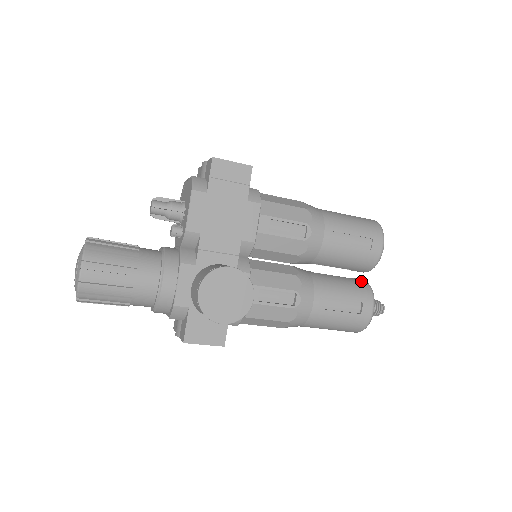
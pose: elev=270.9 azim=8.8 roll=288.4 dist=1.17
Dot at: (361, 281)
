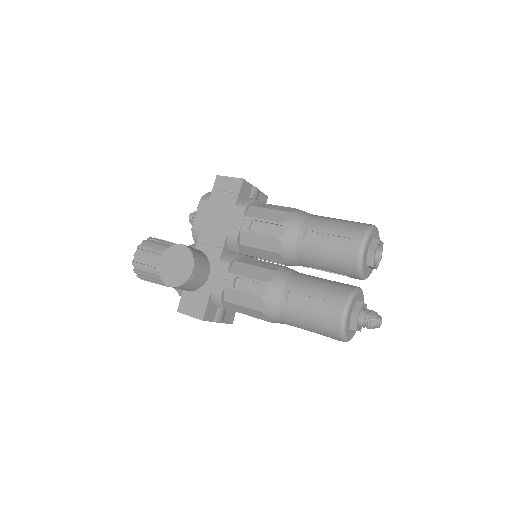
Dot at: (348, 285)
